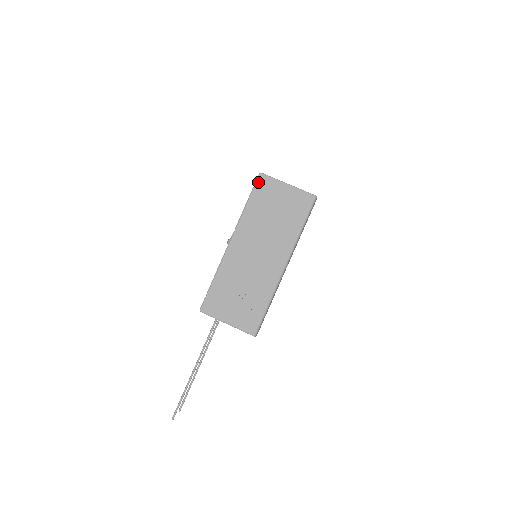
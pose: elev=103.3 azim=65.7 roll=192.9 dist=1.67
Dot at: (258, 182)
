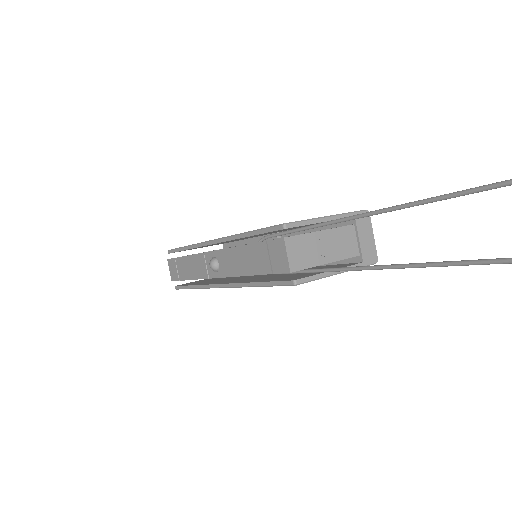
Dot at: occluded
